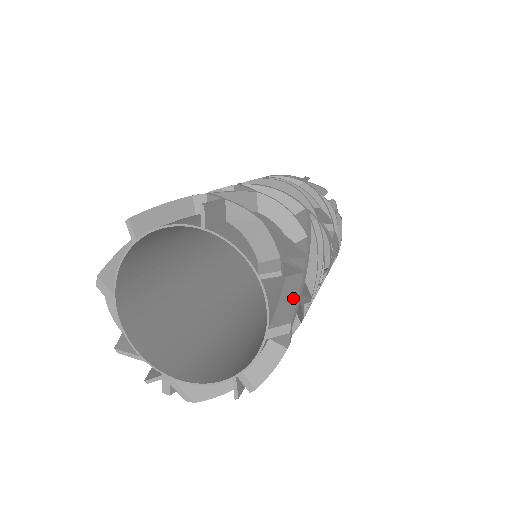
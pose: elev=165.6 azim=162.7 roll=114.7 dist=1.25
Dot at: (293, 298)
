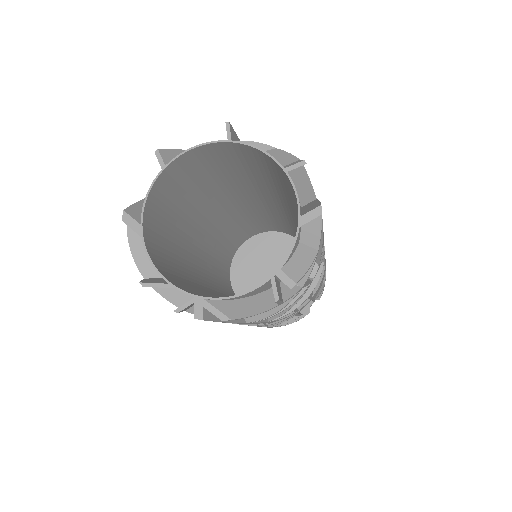
Dot at: (315, 203)
